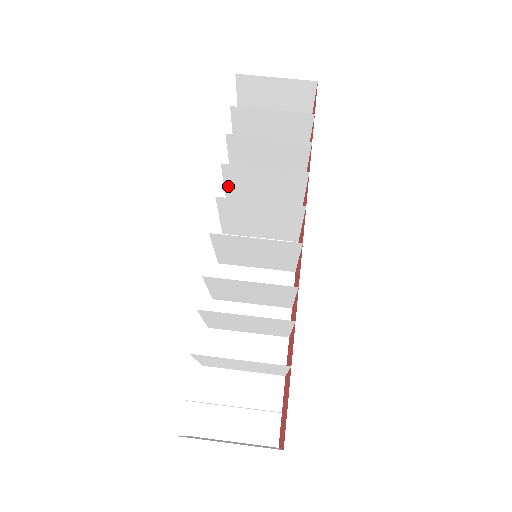
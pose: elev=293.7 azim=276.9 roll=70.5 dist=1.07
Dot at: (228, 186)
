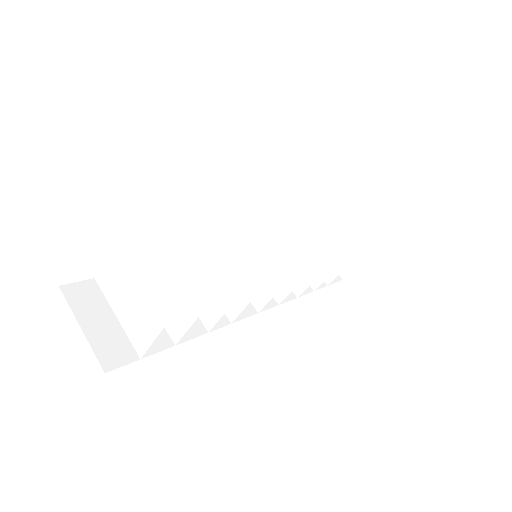
Dot at: occluded
